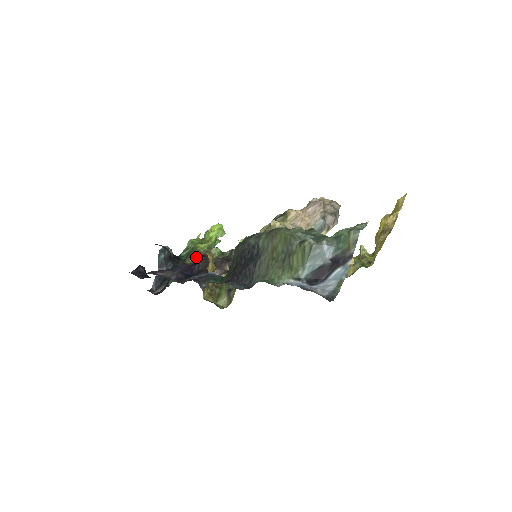
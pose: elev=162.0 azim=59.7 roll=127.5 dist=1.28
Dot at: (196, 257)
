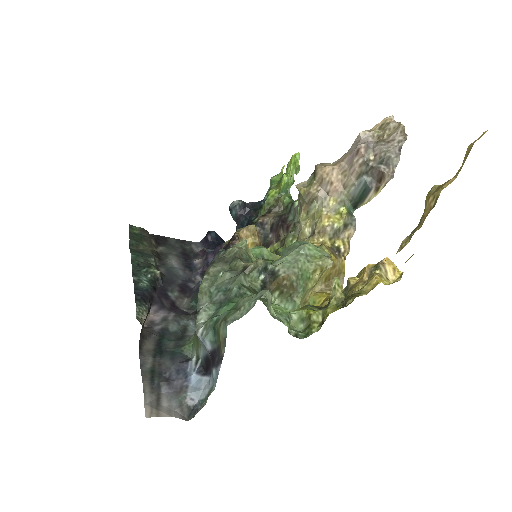
Dot at: occluded
